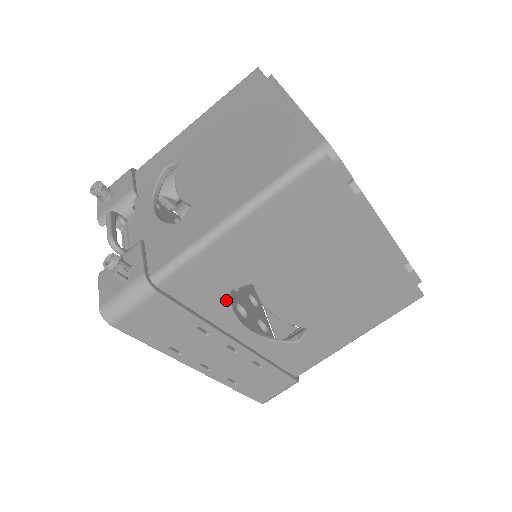
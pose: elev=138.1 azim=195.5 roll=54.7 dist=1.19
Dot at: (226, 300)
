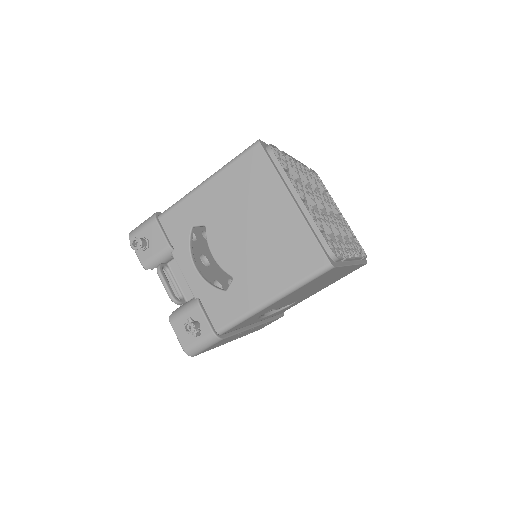
Dot at: (256, 318)
